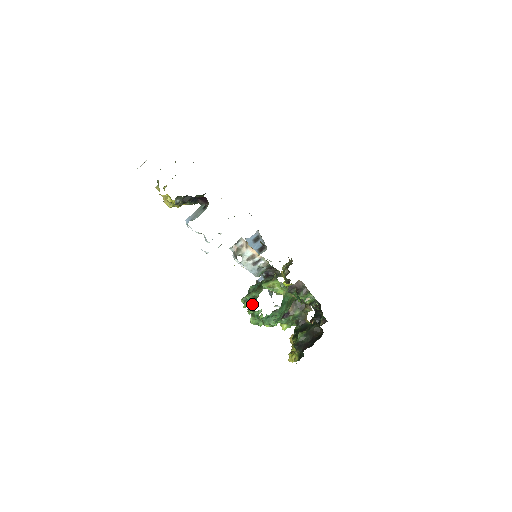
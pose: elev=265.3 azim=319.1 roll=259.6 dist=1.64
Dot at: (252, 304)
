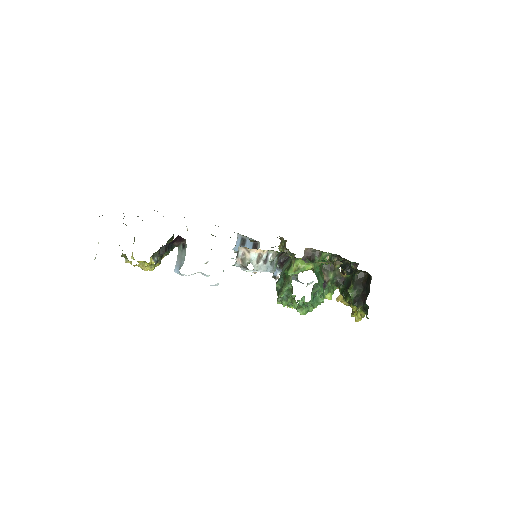
Dot at: (291, 298)
